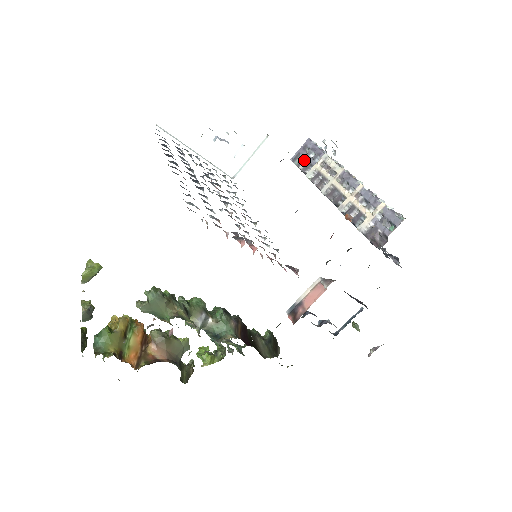
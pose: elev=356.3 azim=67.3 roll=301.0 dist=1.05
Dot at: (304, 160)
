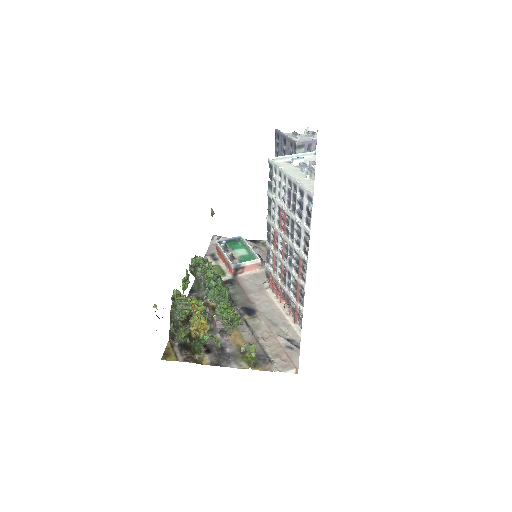
Dot at: occluded
